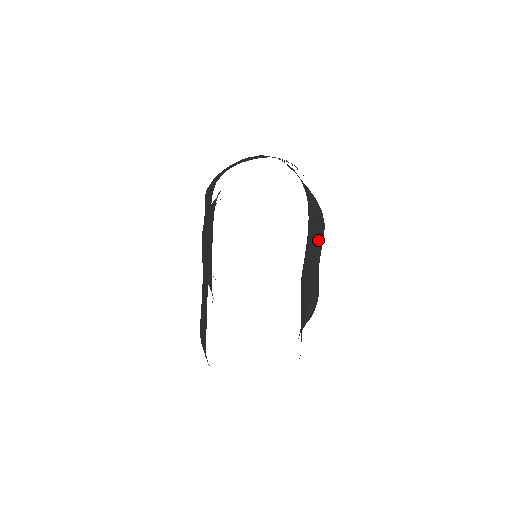
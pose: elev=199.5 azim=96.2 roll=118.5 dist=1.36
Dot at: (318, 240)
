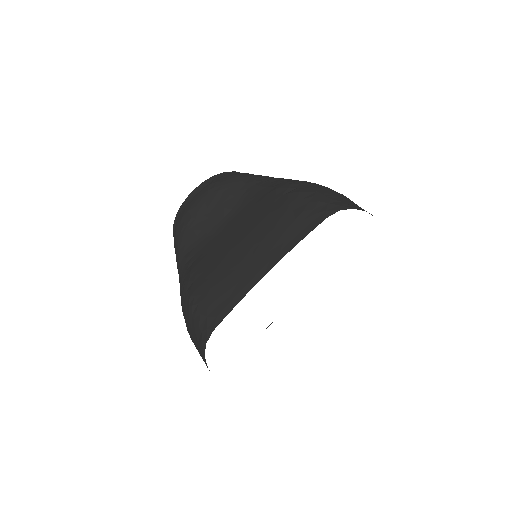
Dot at: occluded
